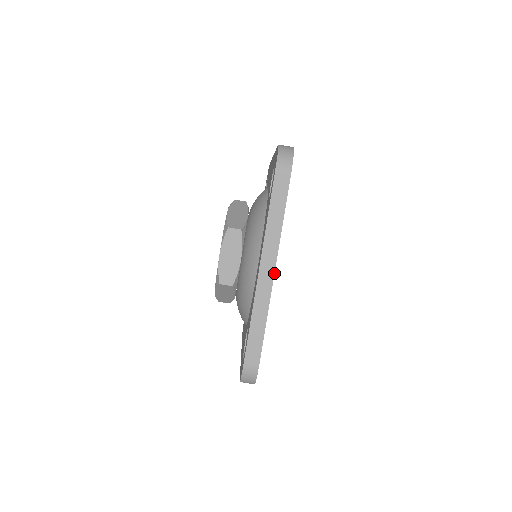
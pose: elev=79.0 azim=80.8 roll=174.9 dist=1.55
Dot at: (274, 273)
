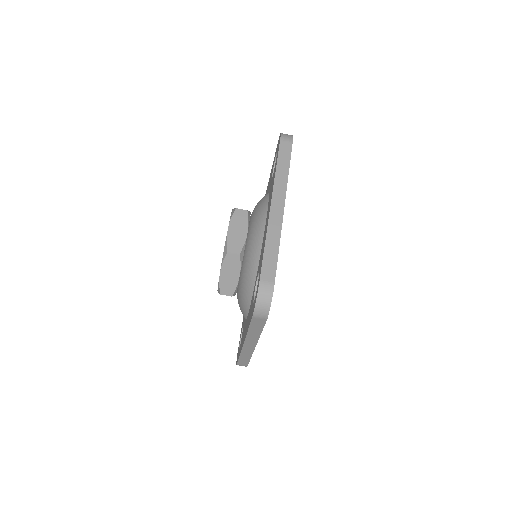
Dot at: occluded
